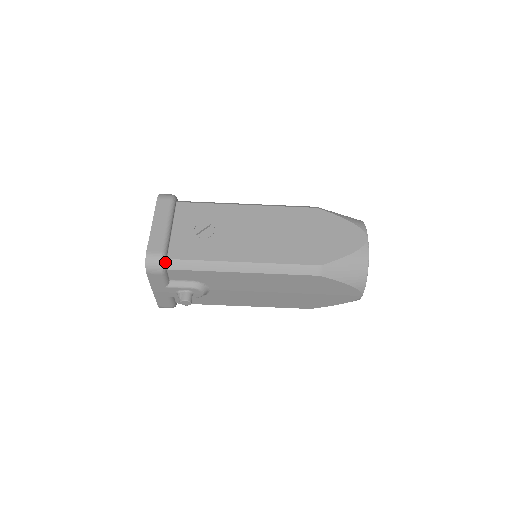
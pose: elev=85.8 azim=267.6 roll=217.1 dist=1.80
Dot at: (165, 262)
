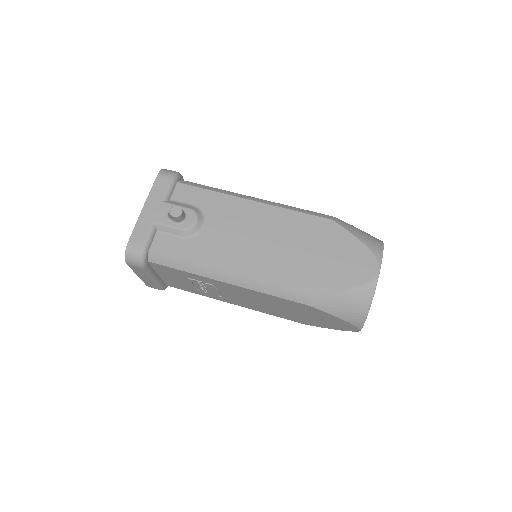
Dot at: (180, 177)
